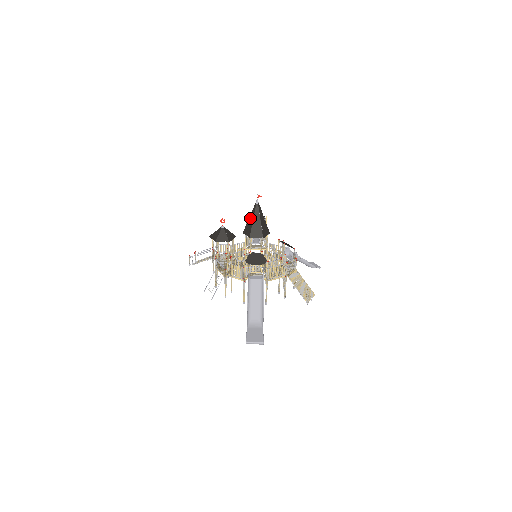
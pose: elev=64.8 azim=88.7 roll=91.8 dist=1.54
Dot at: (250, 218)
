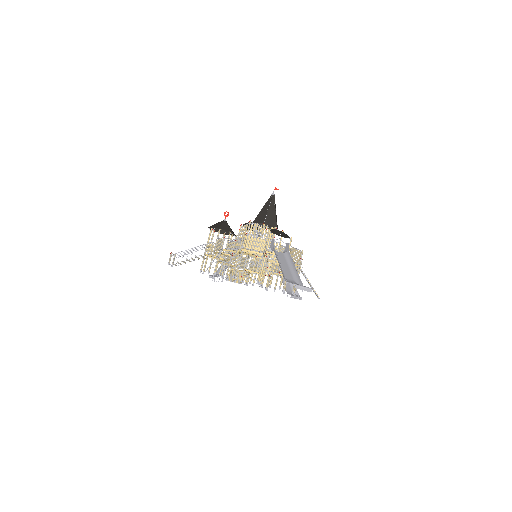
Dot at: (264, 207)
